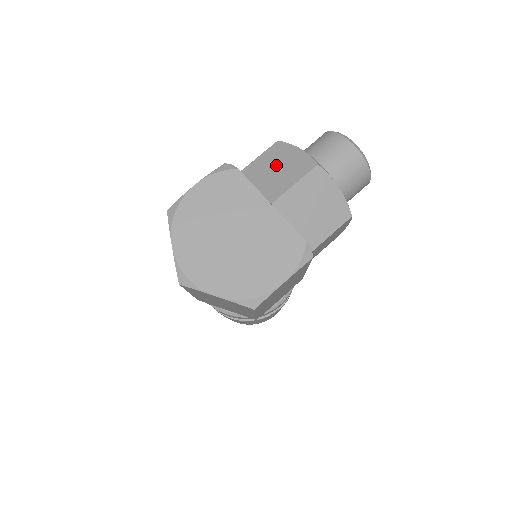
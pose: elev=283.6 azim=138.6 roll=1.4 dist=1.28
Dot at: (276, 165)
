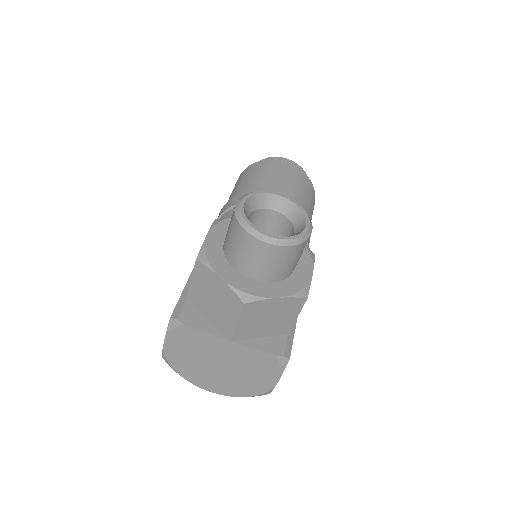
Dot at: (211, 295)
